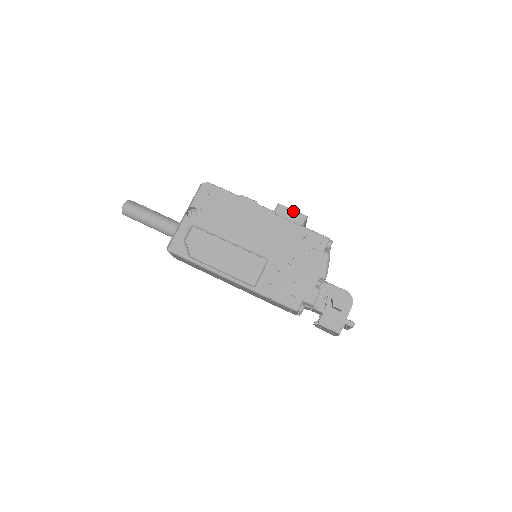
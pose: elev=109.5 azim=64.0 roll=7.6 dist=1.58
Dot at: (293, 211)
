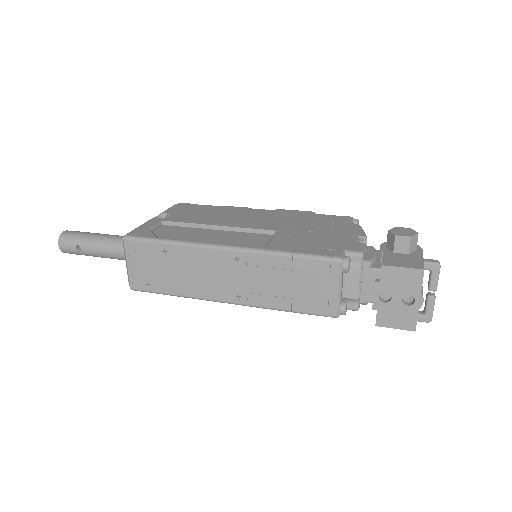
Dot at: (296, 211)
